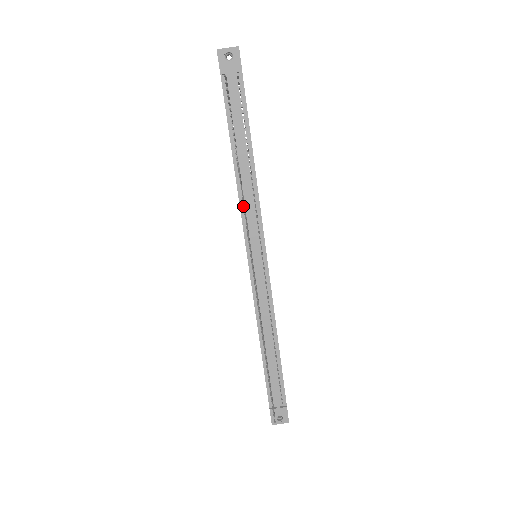
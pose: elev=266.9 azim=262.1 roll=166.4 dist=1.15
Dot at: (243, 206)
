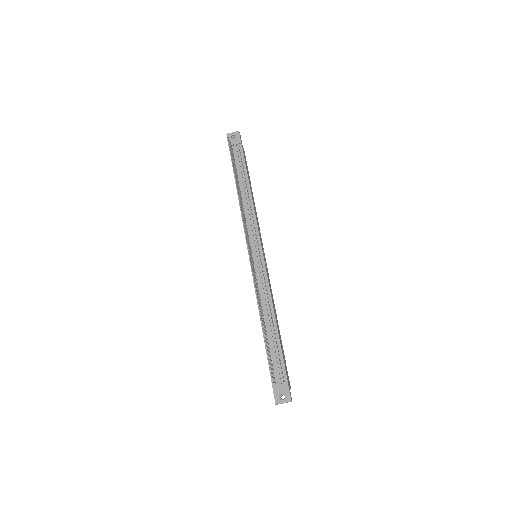
Dot at: (240, 207)
